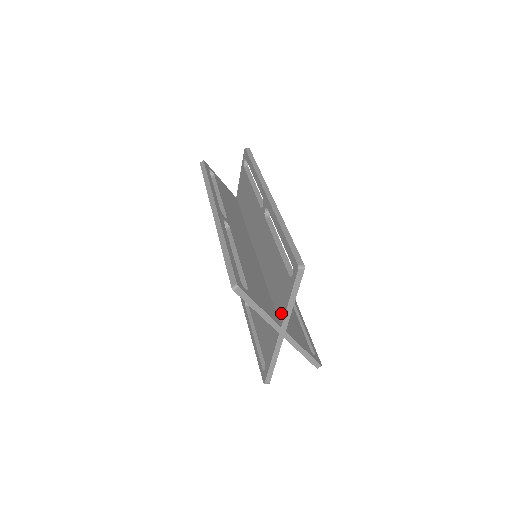
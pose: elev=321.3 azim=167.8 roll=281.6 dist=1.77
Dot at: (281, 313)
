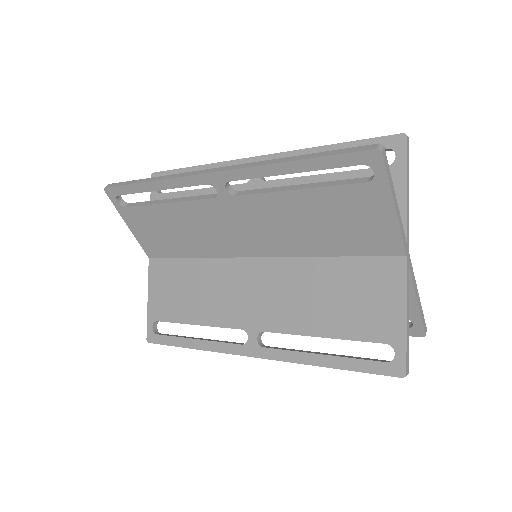
Dot at: occluded
